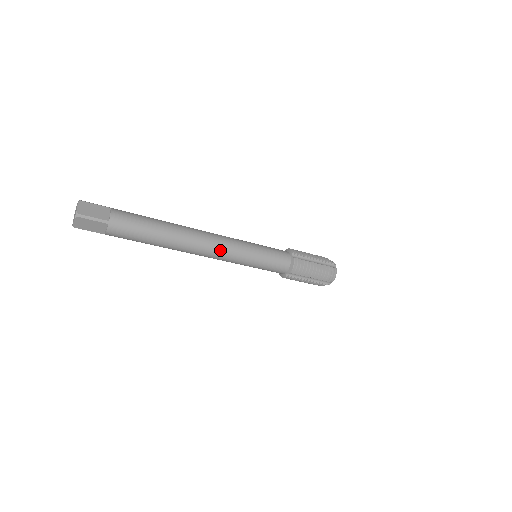
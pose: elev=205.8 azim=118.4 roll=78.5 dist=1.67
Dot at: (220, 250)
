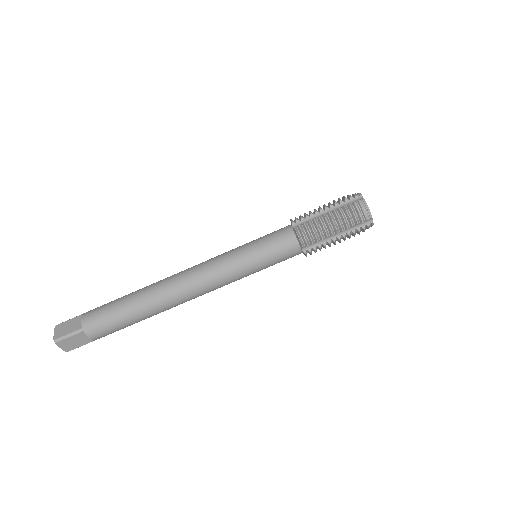
Dot at: (203, 280)
